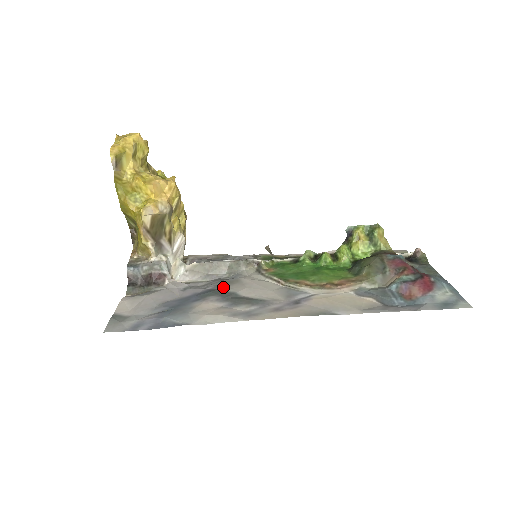
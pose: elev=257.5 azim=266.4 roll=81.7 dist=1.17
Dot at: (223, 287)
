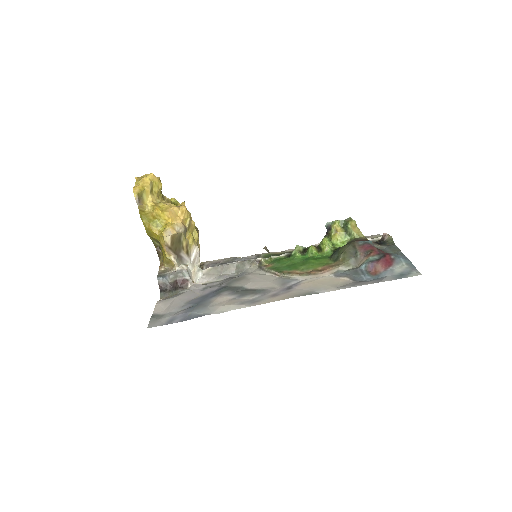
Dot at: (233, 284)
